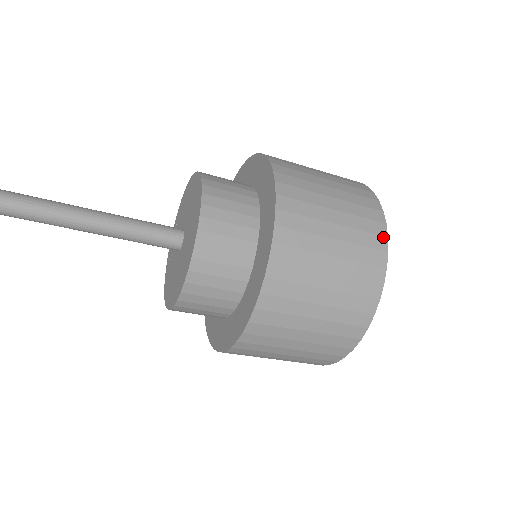
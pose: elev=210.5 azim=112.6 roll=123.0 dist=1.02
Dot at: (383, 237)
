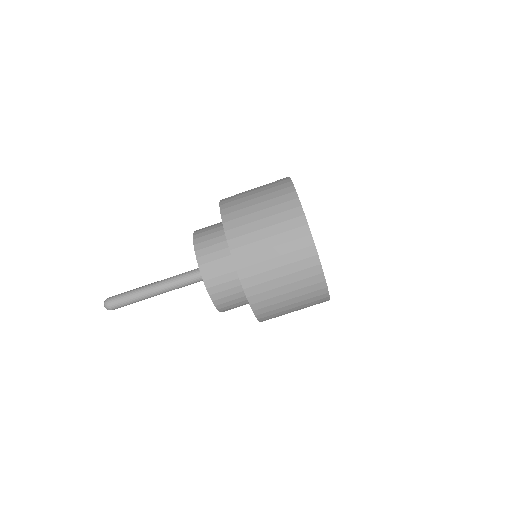
Dot at: occluded
